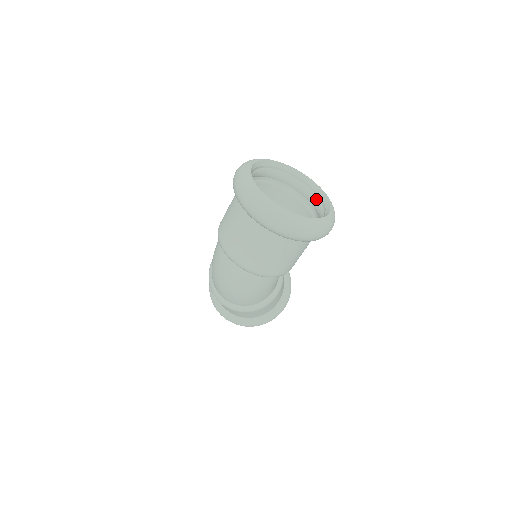
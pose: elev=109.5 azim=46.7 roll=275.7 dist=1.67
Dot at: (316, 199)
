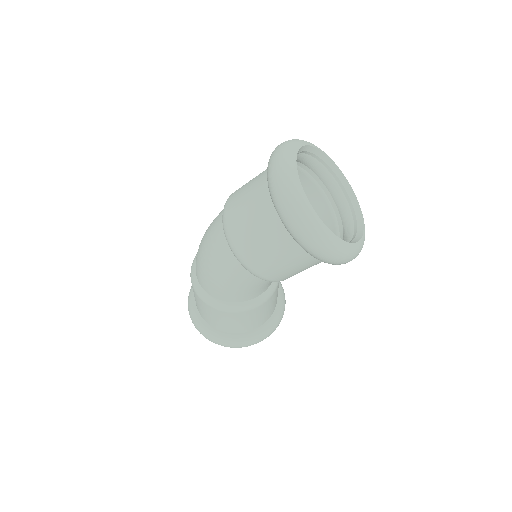
Dot at: (351, 234)
